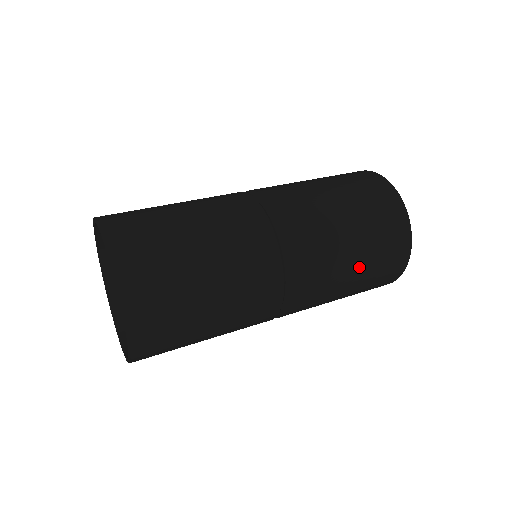
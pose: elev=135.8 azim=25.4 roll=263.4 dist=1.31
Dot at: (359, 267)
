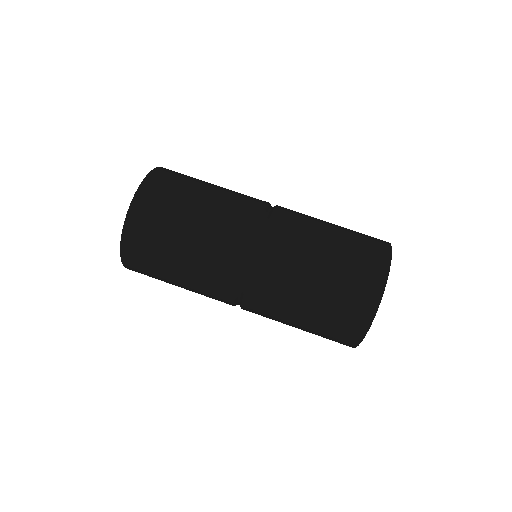
Dot at: (321, 283)
